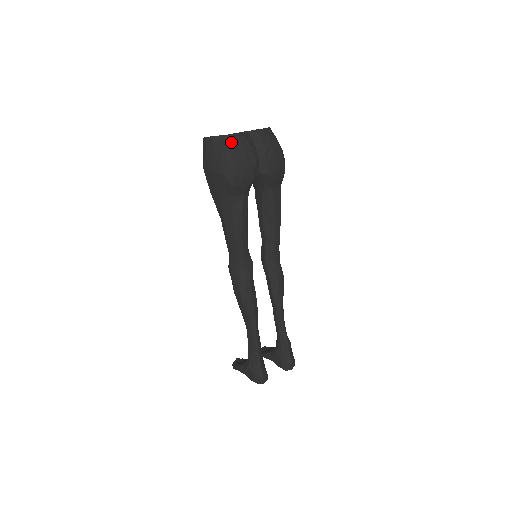
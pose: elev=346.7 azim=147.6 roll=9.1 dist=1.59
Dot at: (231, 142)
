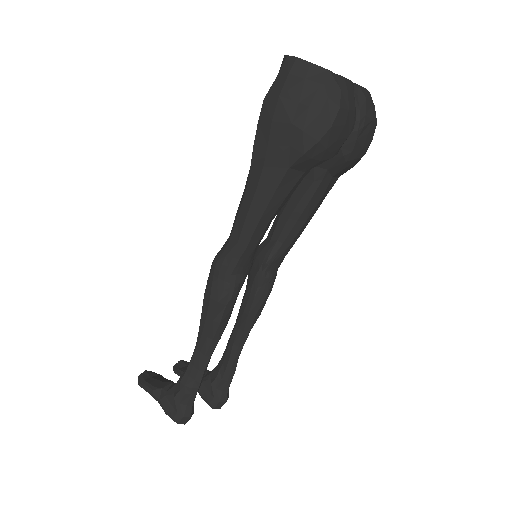
Dot at: (337, 87)
